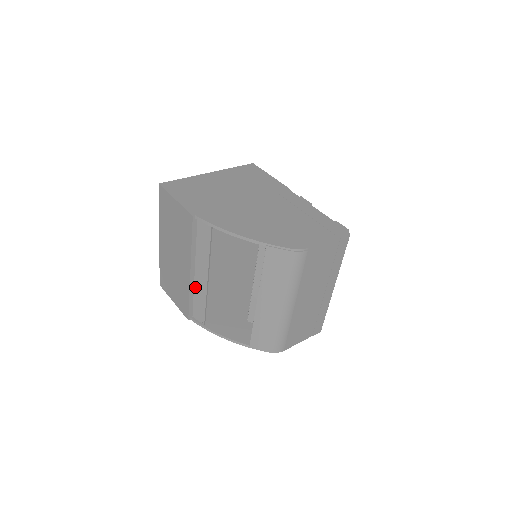
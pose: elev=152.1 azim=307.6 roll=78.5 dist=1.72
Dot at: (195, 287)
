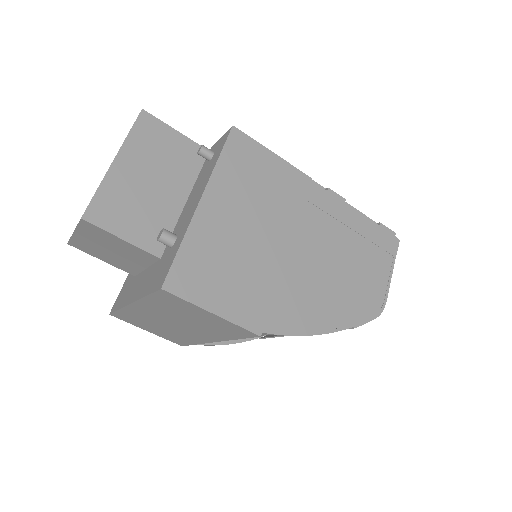
Dot at: occluded
